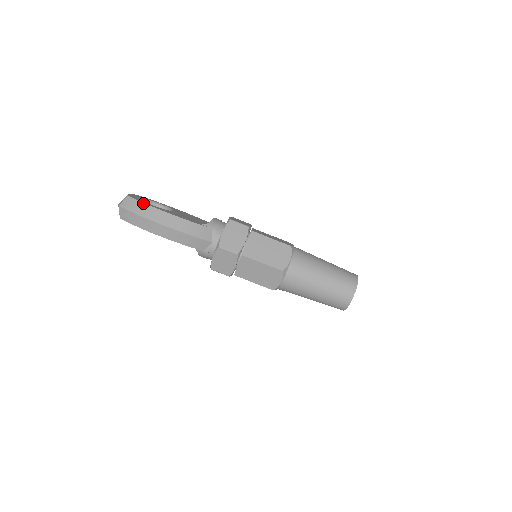
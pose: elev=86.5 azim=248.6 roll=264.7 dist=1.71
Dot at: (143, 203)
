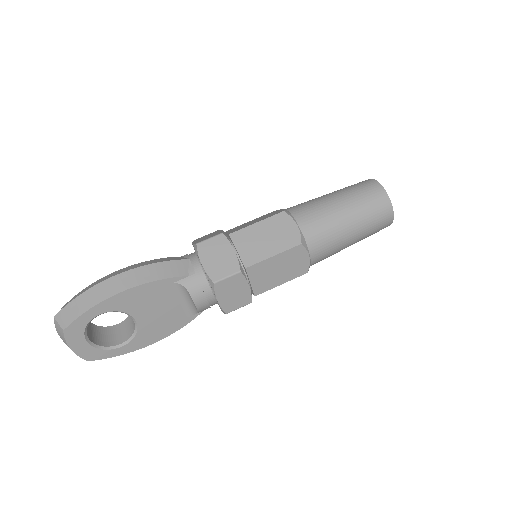
Dot at: (83, 290)
